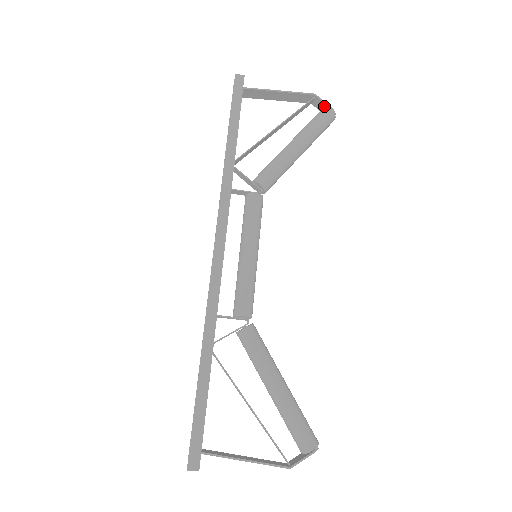
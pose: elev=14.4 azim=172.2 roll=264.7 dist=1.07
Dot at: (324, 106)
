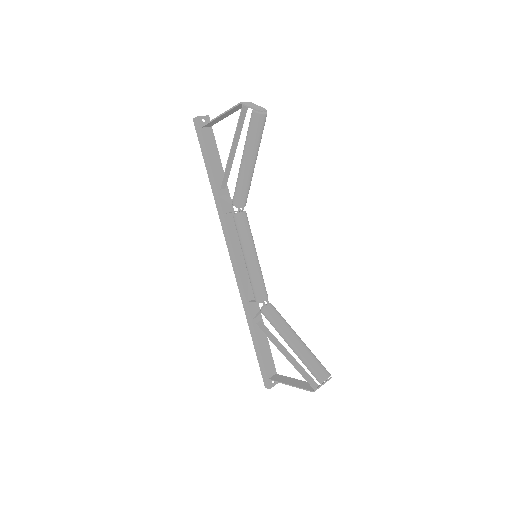
Dot at: (252, 108)
